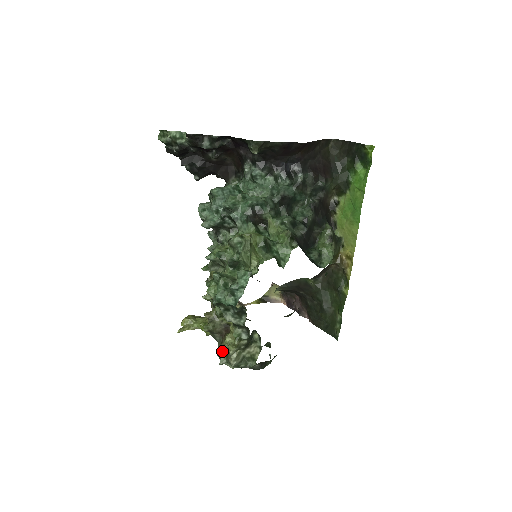
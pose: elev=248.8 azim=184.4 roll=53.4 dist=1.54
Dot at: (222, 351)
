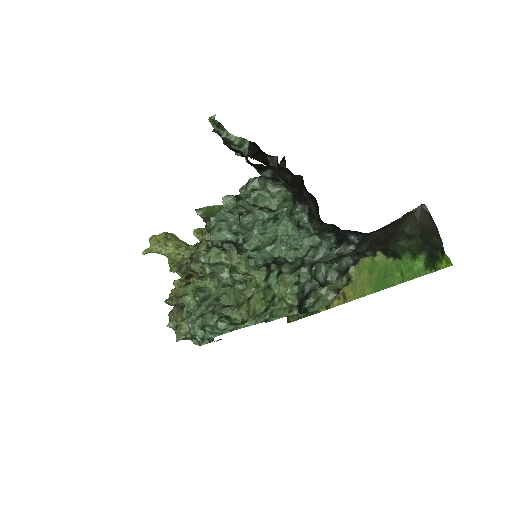
Dot at: (174, 319)
